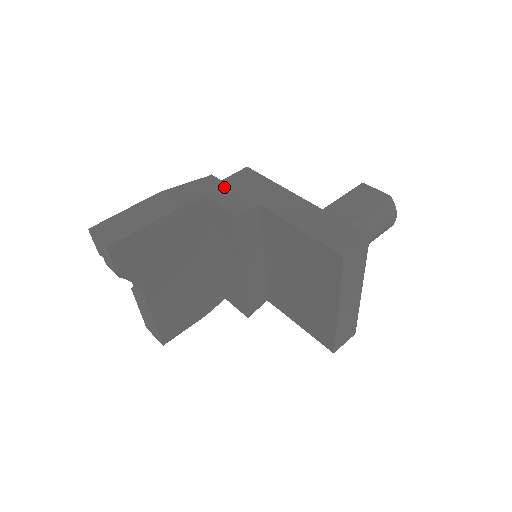
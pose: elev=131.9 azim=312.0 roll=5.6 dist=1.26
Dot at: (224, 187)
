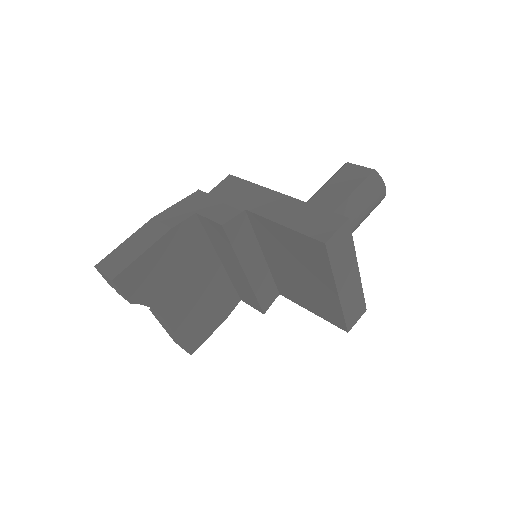
Dot at: (210, 199)
